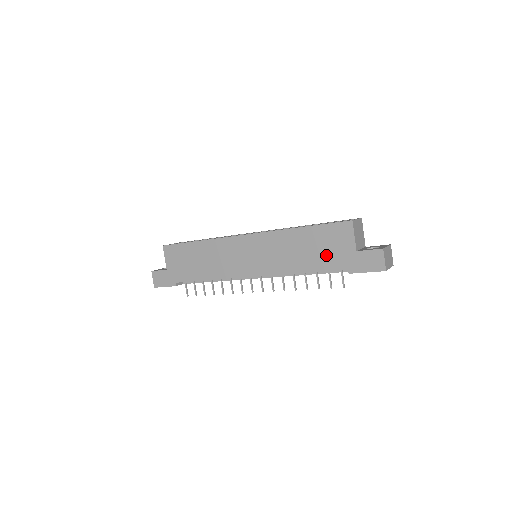
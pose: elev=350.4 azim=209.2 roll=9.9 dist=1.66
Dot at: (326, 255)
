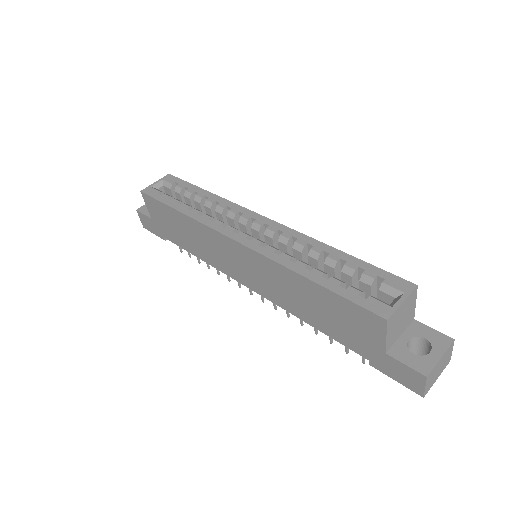
Dot at: (341, 329)
